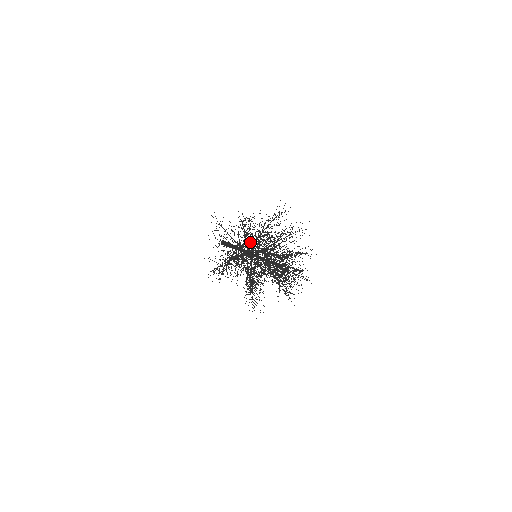
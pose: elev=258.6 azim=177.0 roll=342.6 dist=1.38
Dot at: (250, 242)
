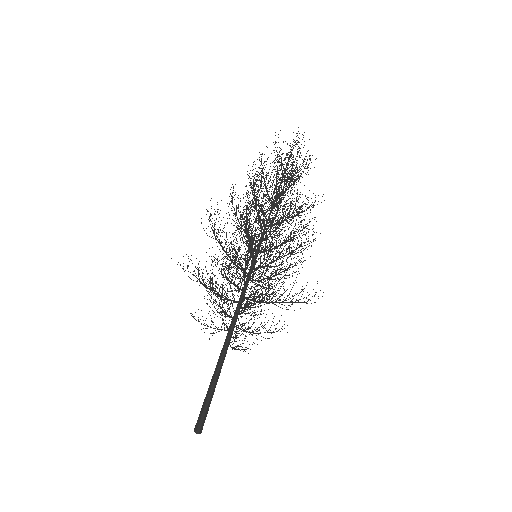
Dot at: (238, 251)
